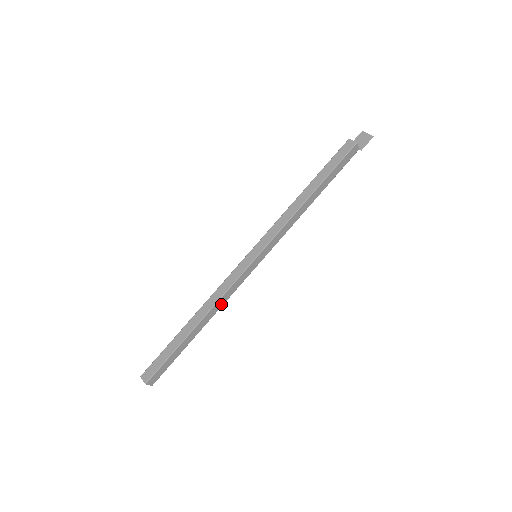
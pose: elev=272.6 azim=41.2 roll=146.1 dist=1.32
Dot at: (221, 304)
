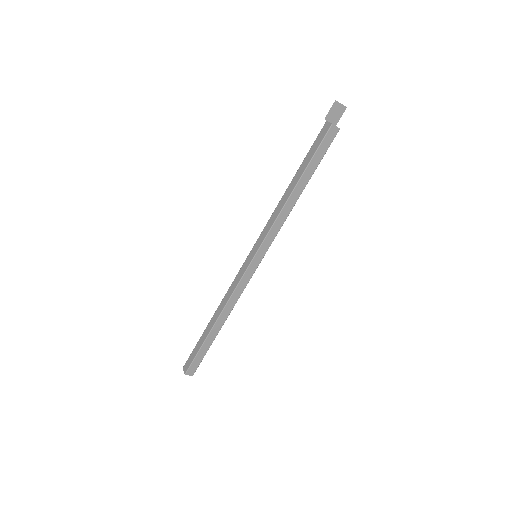
Dot at: occluded
